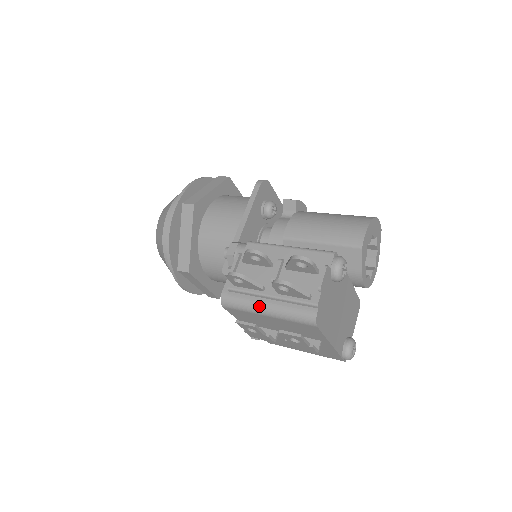
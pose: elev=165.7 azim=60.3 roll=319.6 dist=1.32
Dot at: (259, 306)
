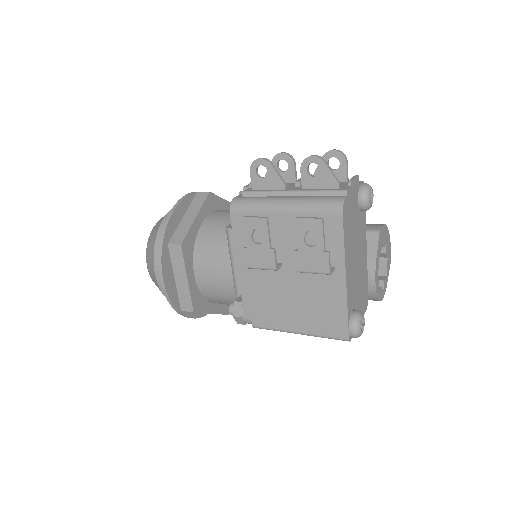
Dot at: (277, 200)
